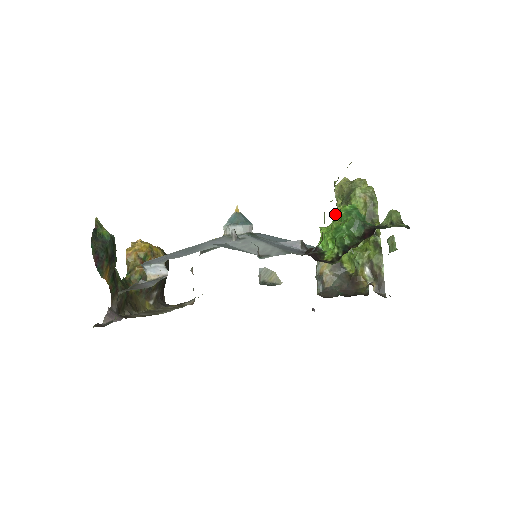
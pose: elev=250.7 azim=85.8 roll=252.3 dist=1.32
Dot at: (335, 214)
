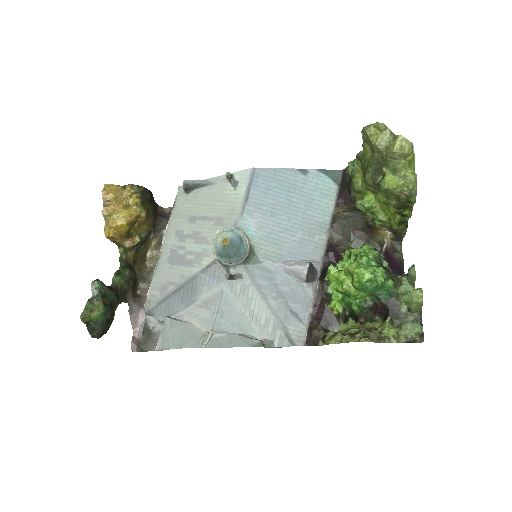
Dot at: (348, 271)
